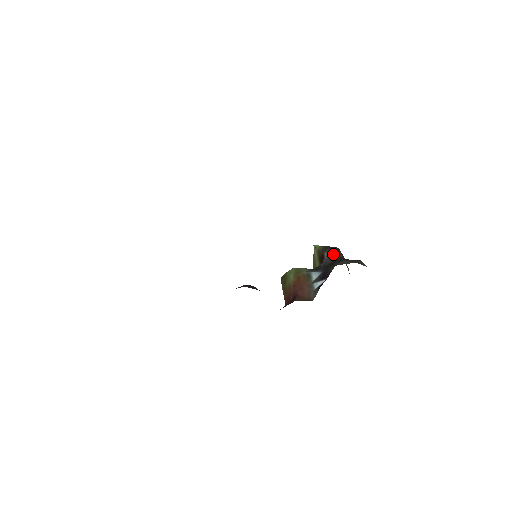
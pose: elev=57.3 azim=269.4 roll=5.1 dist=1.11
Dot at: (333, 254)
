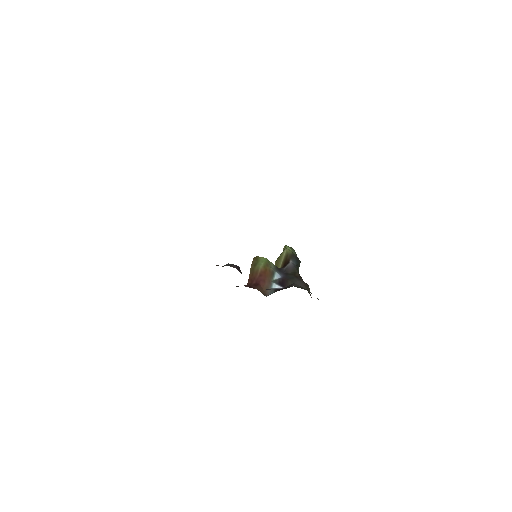
Dot at: (295, 266)
